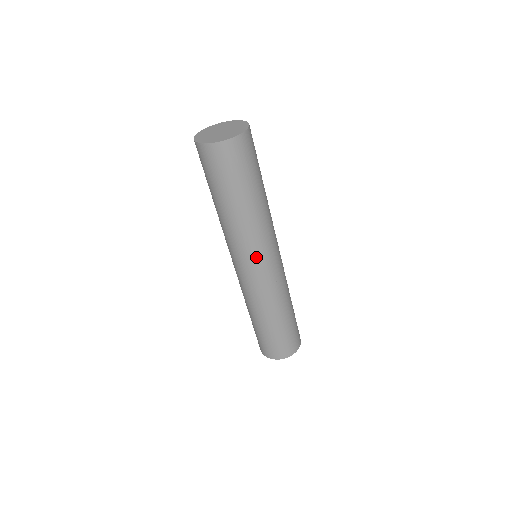
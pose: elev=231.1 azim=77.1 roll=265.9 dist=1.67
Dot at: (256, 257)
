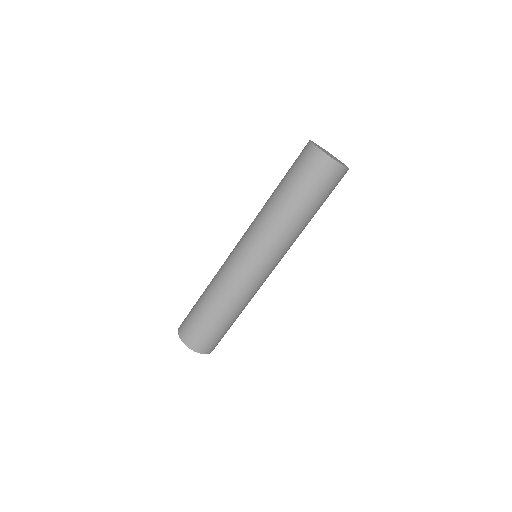
Dot at: (272, 258)
